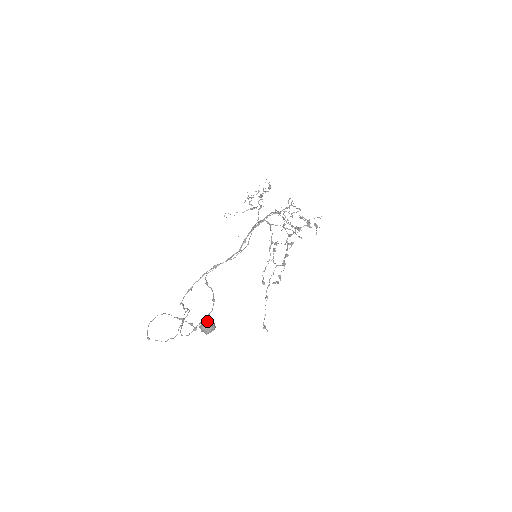
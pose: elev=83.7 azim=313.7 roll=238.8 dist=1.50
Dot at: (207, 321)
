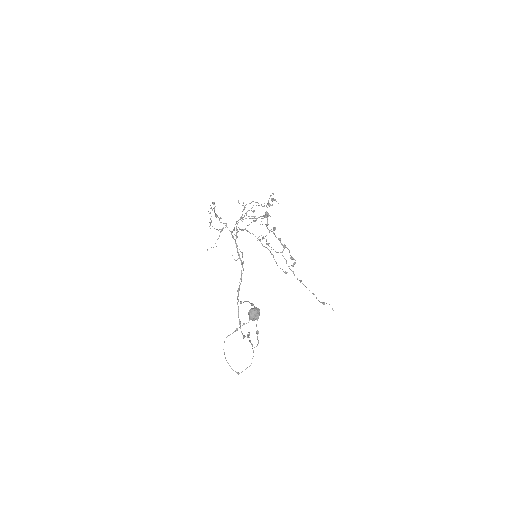
Dot at: (249, 310)
